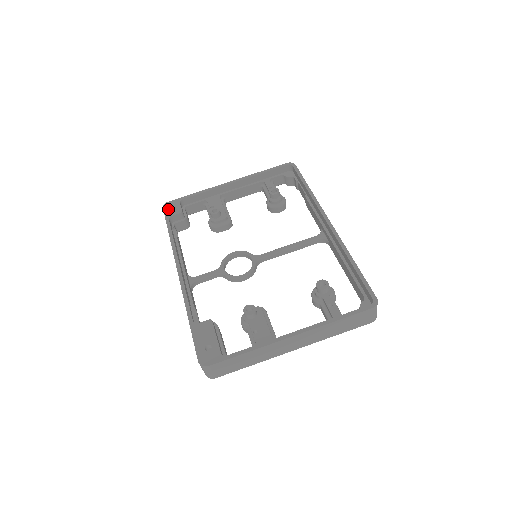
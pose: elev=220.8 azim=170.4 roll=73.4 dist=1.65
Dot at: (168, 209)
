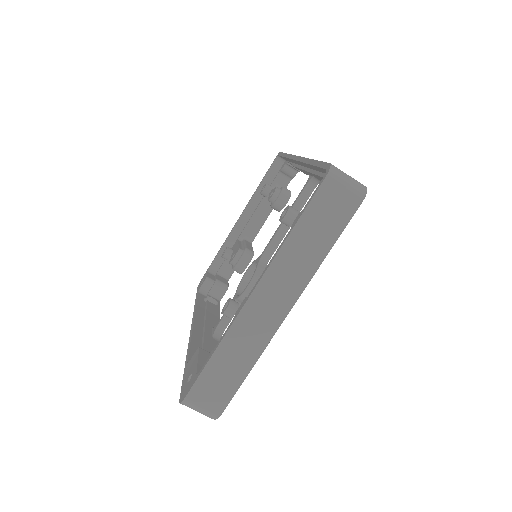
Dot at: (199, 285)
